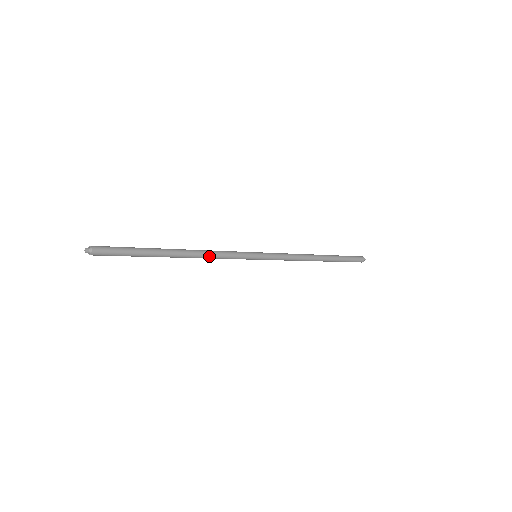
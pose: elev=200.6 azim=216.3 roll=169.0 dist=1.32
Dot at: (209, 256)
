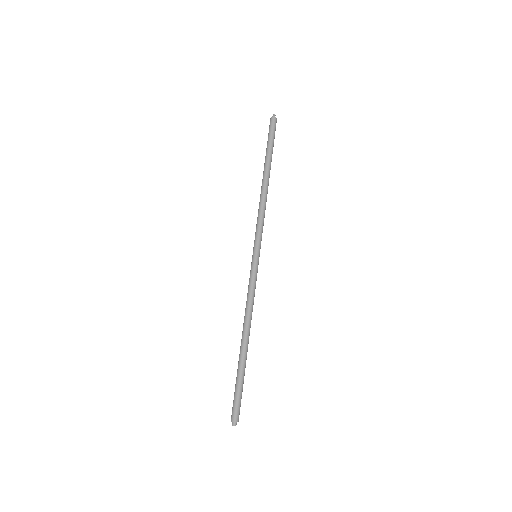
Dot at: (252, 311)
